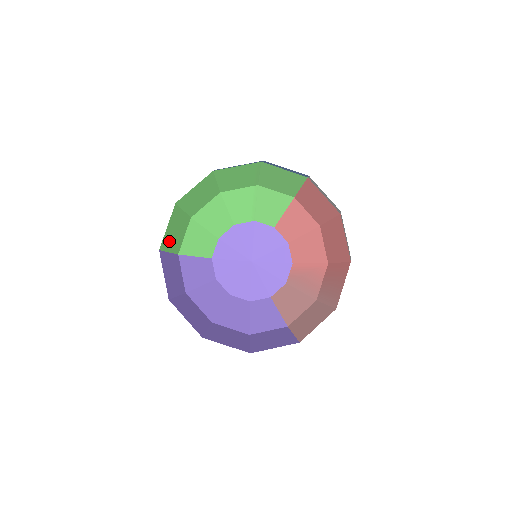
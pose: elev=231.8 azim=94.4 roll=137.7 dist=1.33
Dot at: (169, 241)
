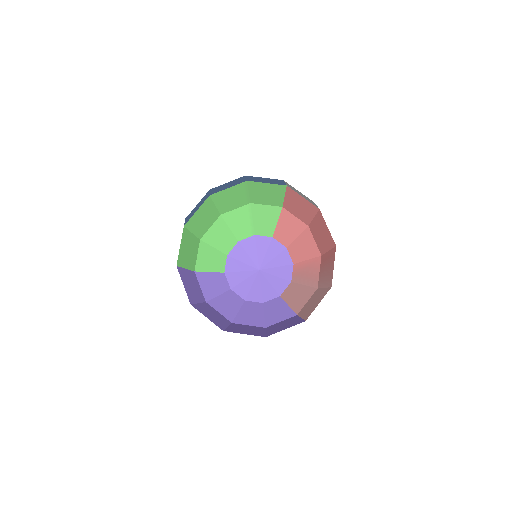
Dot at: (184, 259)
